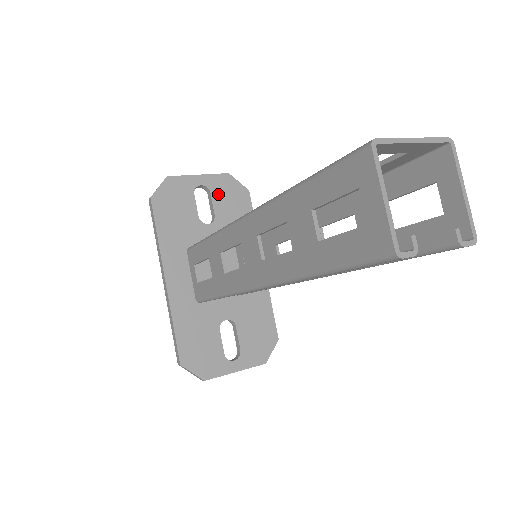
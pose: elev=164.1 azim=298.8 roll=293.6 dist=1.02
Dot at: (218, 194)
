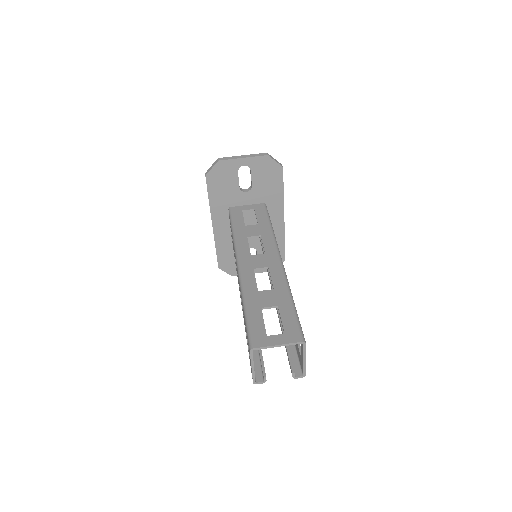
Dot at: (257, 171)
